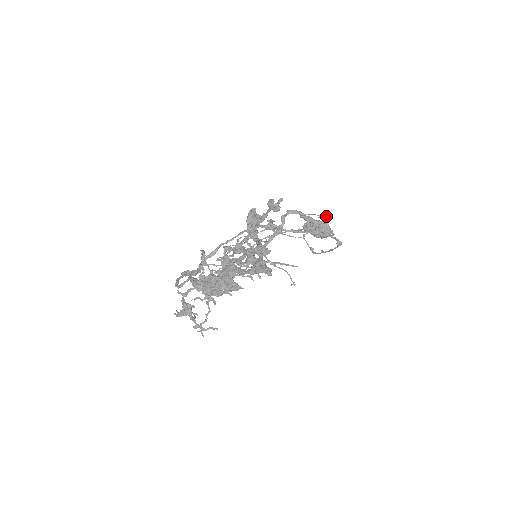
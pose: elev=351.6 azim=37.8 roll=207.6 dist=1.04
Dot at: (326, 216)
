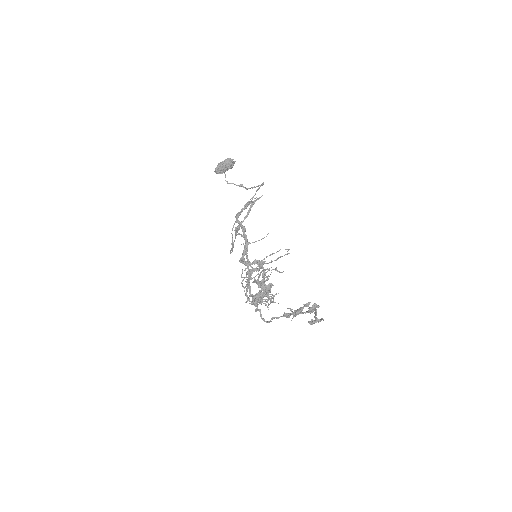
Dot at: occluded
